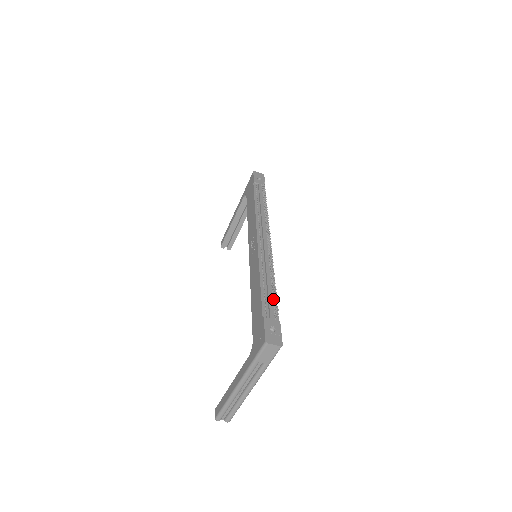
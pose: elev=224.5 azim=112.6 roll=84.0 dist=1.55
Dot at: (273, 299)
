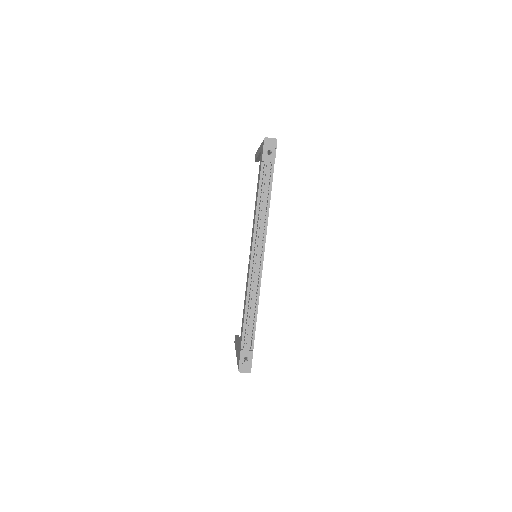
Dot at: occluded
